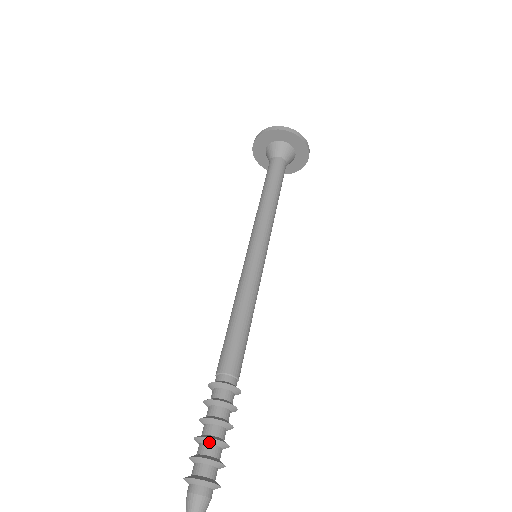
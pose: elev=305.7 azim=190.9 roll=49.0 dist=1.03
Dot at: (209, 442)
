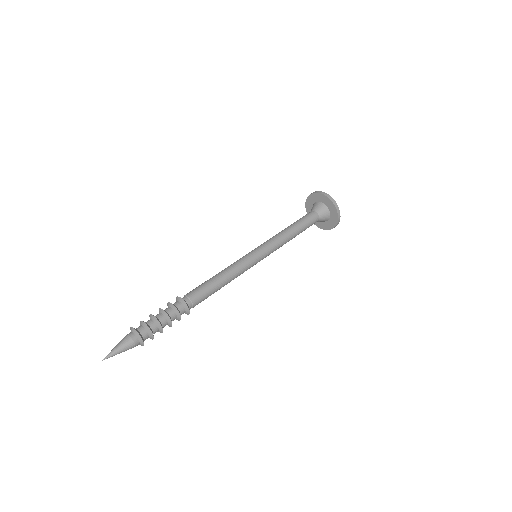
Dot at: (153, 319)
